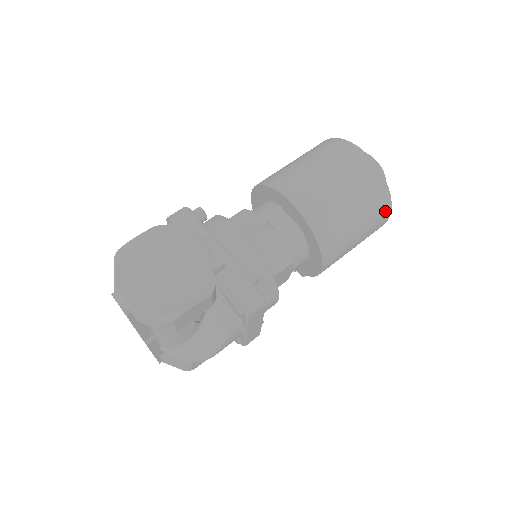
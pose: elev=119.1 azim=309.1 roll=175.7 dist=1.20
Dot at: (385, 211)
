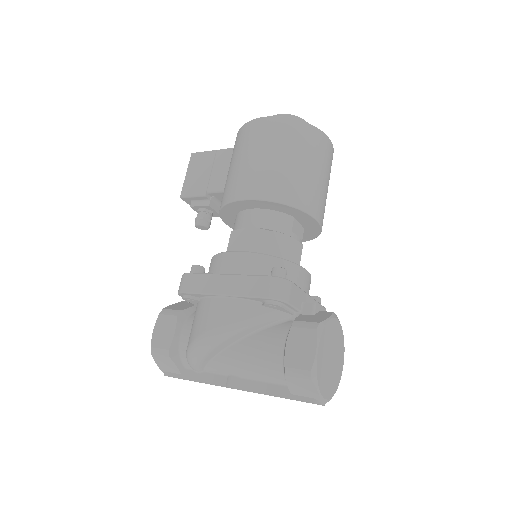
Dot at: occluded
